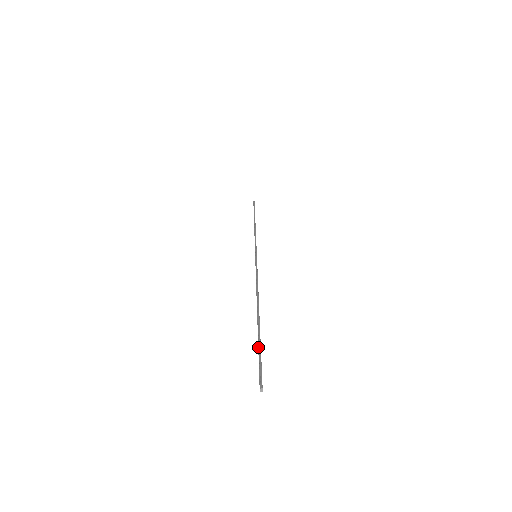
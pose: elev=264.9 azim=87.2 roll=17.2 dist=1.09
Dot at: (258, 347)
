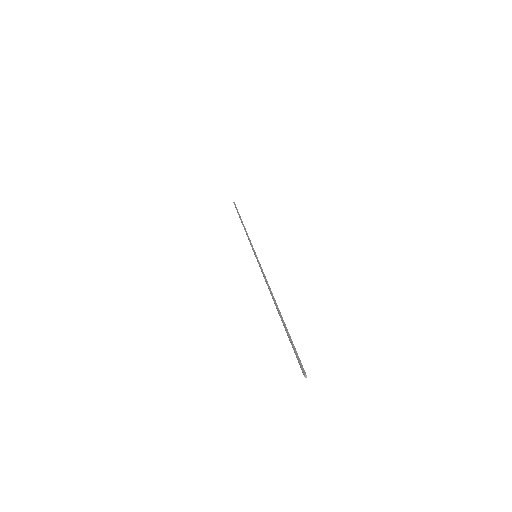
Dot at: (290, 340)
